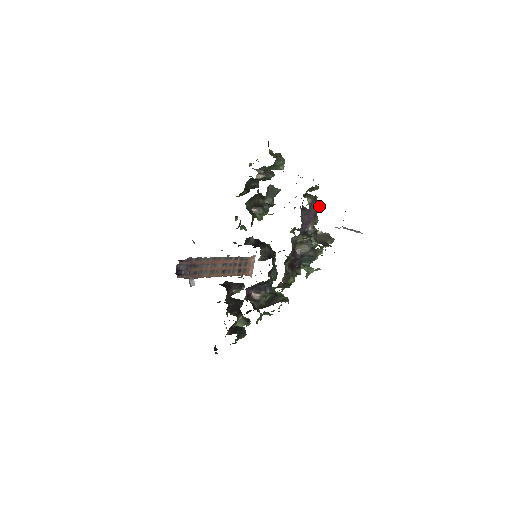
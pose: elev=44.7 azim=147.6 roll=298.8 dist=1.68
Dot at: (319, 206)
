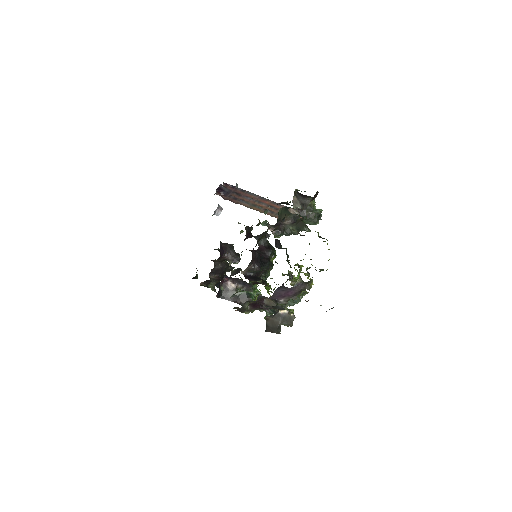
Dot at: (308, 289)
